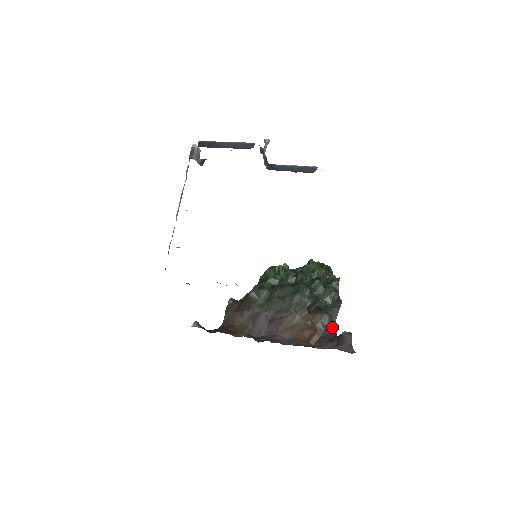
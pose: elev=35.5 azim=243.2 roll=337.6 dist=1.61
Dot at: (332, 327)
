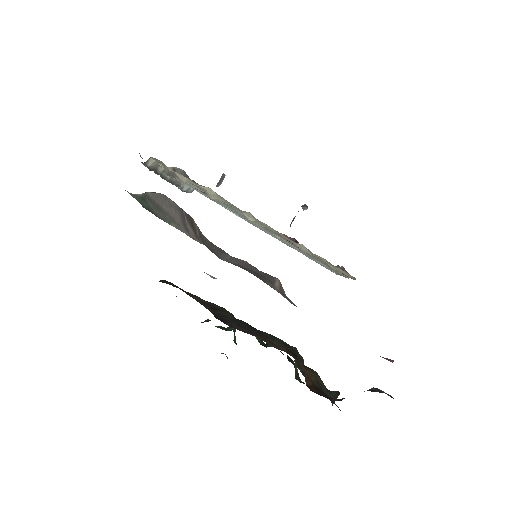
Dot at: occluded
